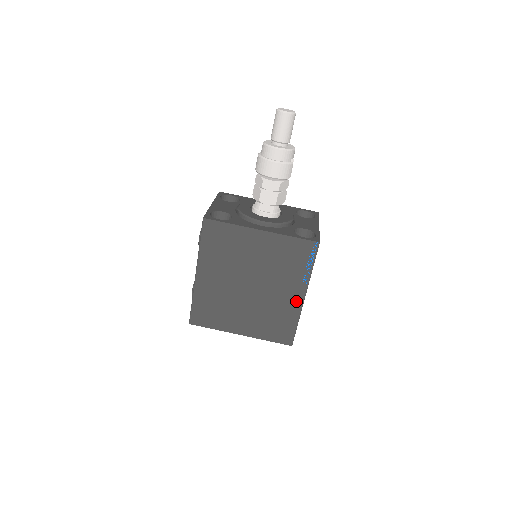
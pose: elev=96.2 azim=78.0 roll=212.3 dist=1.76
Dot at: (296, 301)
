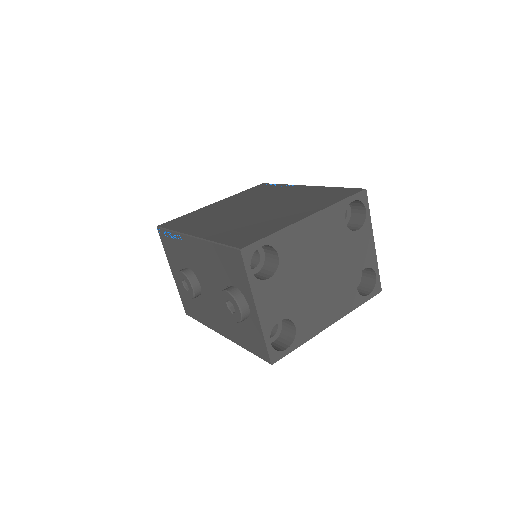
Dot at: (306, 189)
